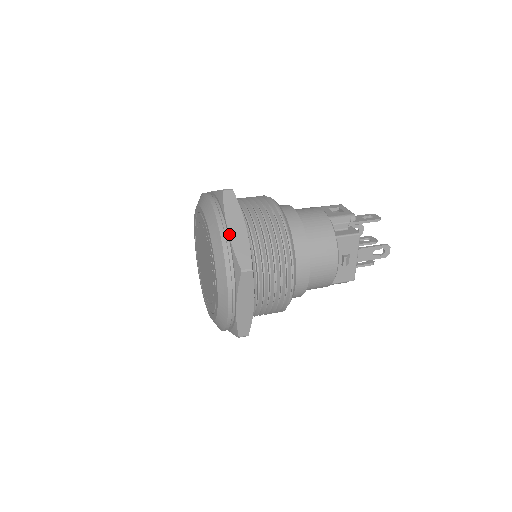
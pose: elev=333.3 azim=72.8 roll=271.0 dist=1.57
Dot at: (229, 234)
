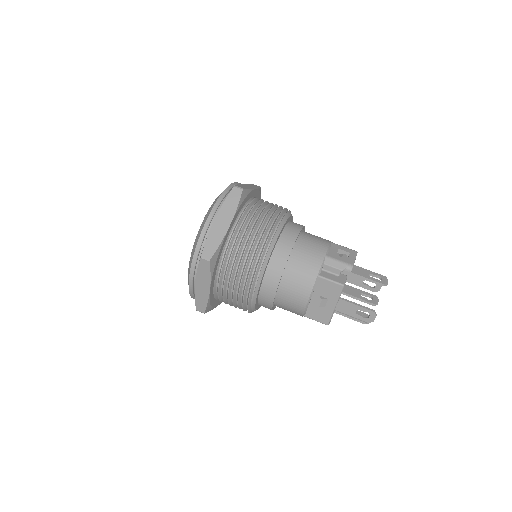
Dot at: (213, 223)
